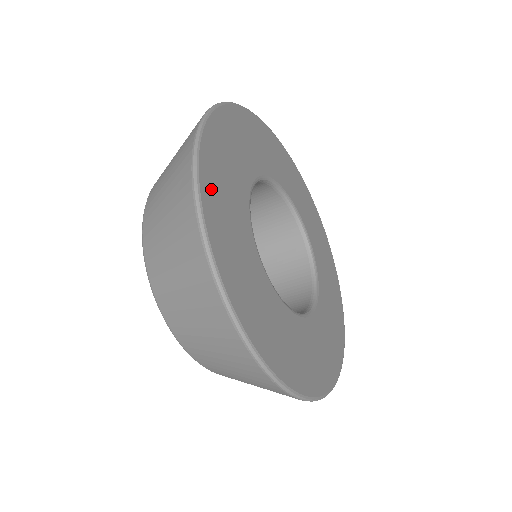
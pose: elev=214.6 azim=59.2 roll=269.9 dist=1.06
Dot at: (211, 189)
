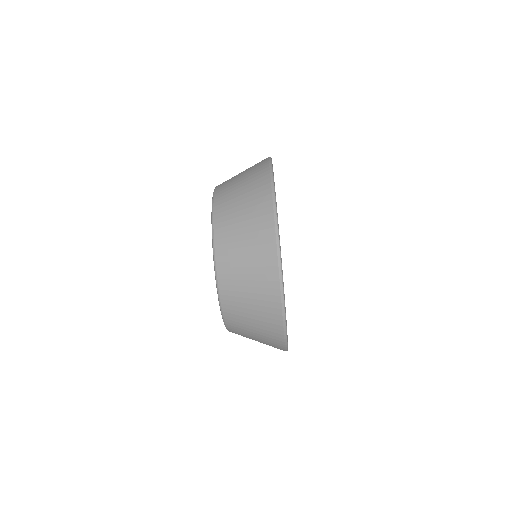
Dot at: occluded
